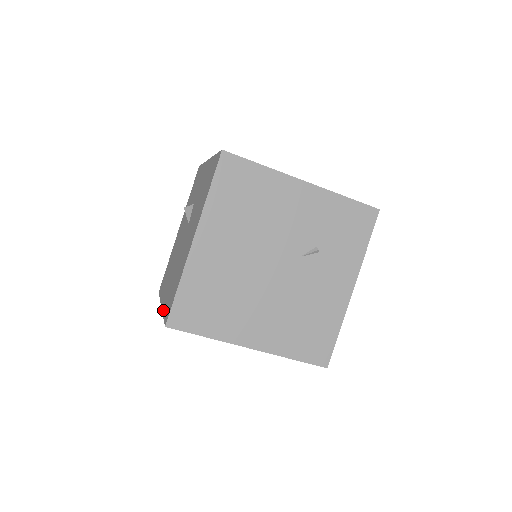
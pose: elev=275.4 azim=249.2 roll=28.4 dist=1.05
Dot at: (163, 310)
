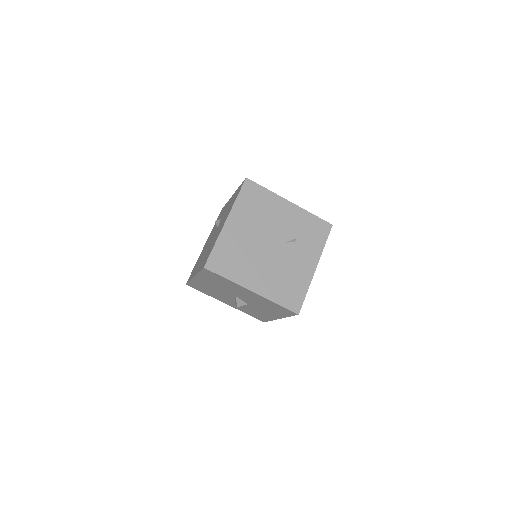
Dot at: occluded
